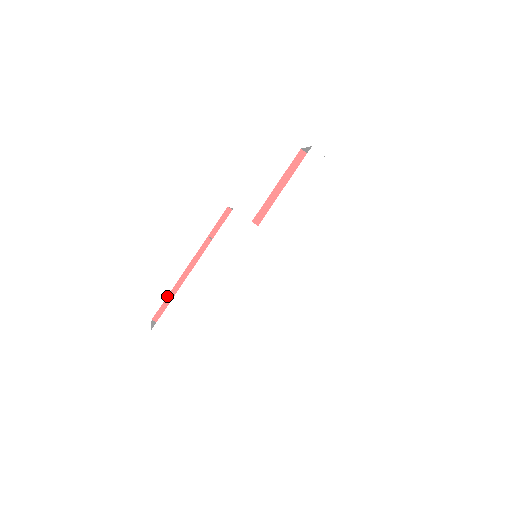
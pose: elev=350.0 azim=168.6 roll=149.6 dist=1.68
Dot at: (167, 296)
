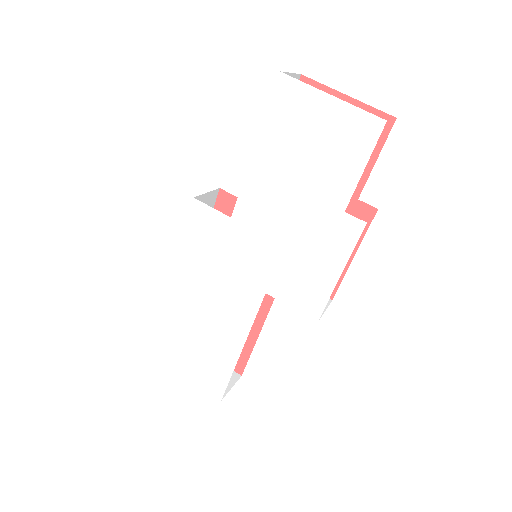
Dot at: occluded
